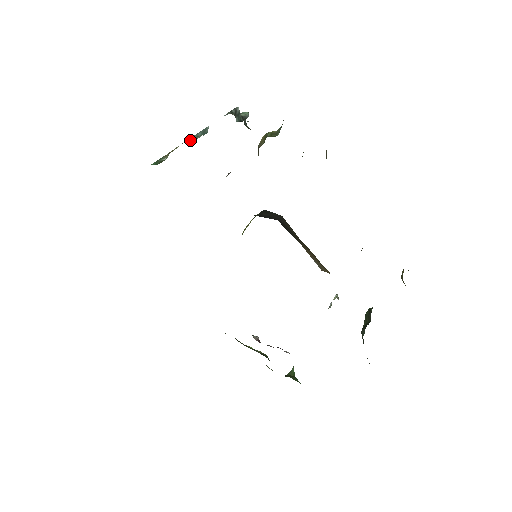
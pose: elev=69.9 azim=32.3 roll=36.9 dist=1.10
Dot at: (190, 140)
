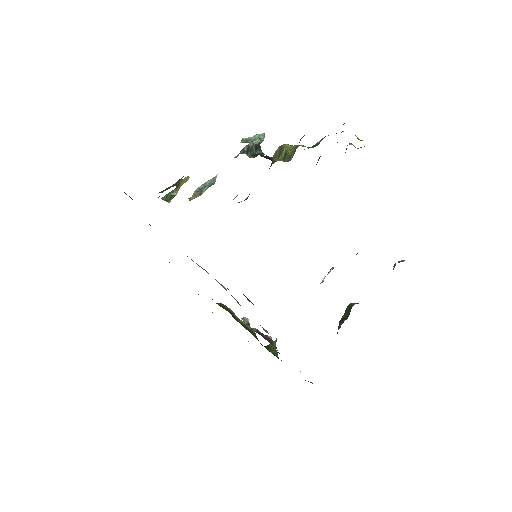
Dot at: (197, 192)
